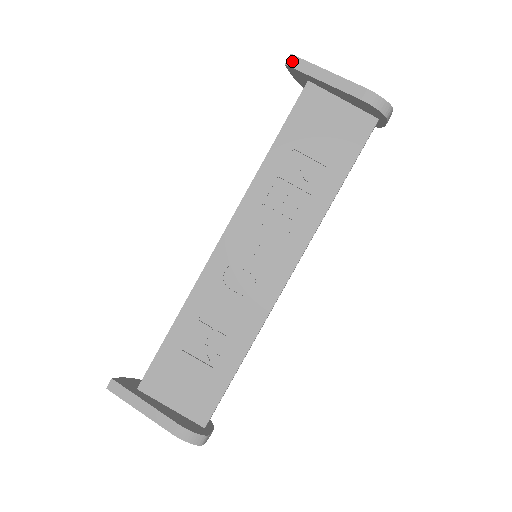
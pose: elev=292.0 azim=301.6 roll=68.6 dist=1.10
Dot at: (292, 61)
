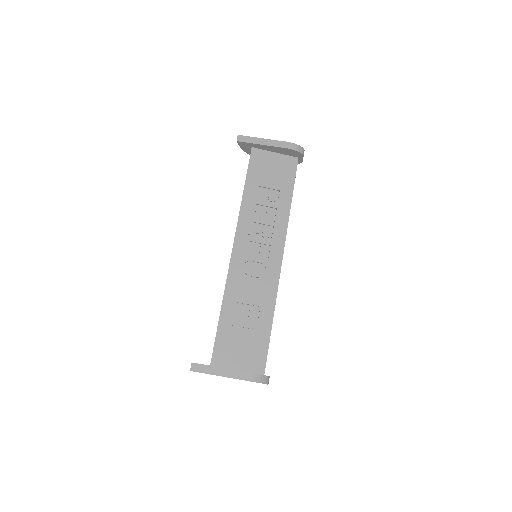
Dot at: (240, 138)
